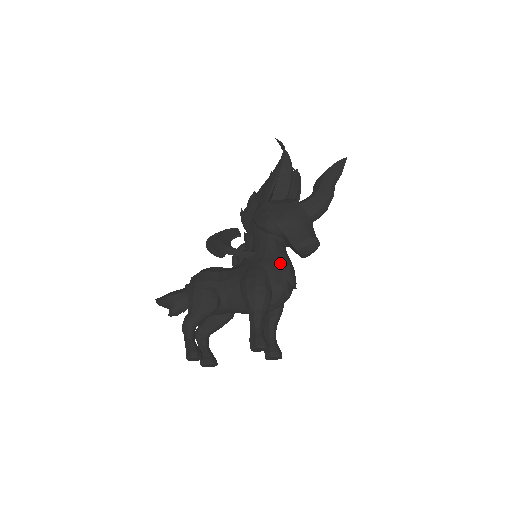
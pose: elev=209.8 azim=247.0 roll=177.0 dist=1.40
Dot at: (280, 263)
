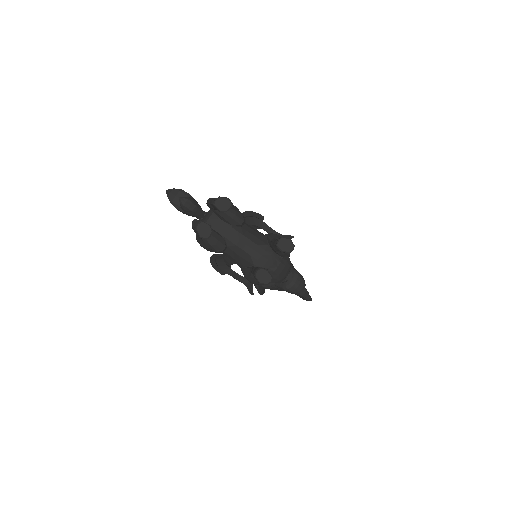
Dot at: occluded
